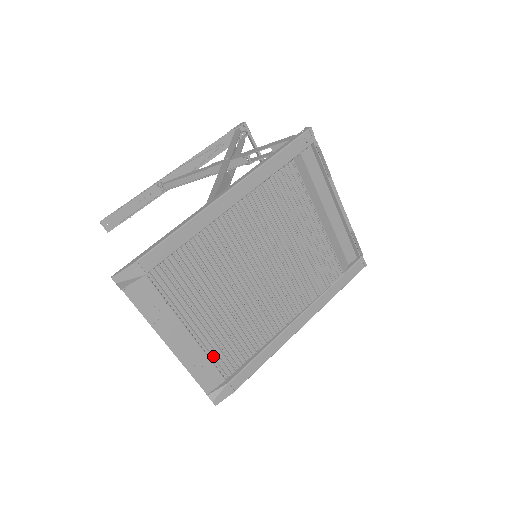
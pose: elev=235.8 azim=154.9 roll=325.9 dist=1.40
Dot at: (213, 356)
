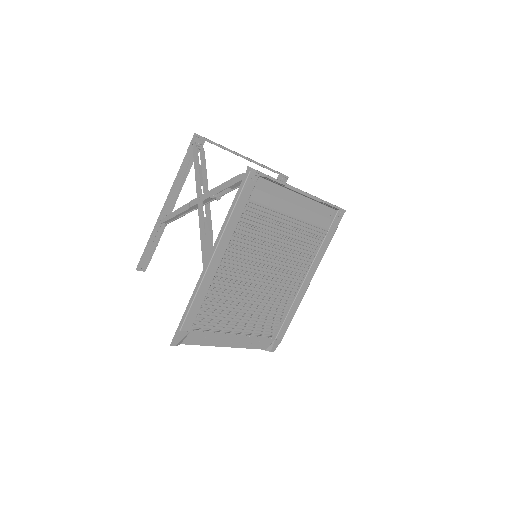
Dot at: (257, 333)
